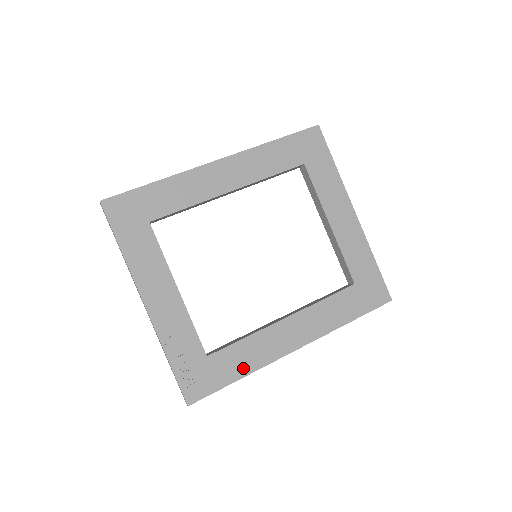
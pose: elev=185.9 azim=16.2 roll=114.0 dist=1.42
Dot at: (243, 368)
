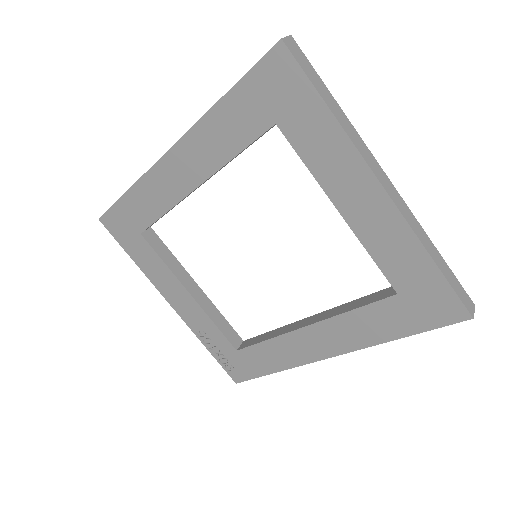
Dot at: (273, 365)
